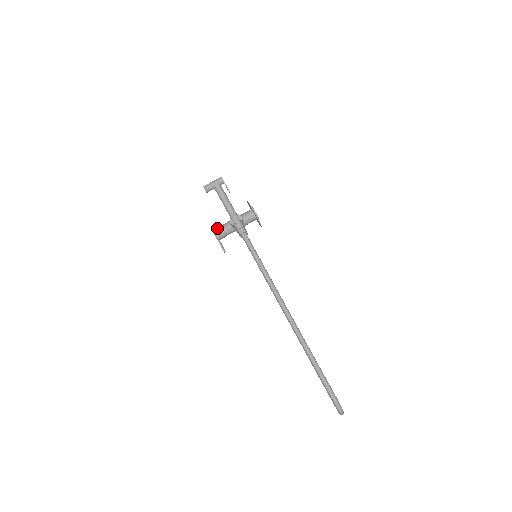
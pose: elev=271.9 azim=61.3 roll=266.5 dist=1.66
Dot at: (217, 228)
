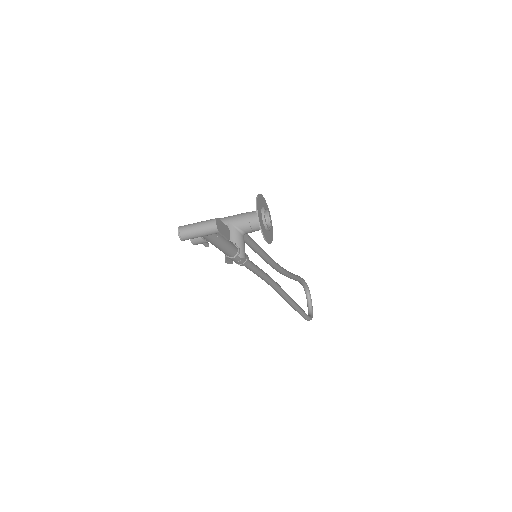
Dot at: (198, 238)
